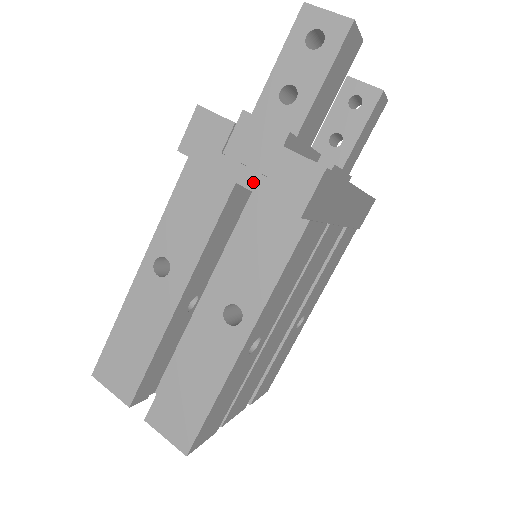
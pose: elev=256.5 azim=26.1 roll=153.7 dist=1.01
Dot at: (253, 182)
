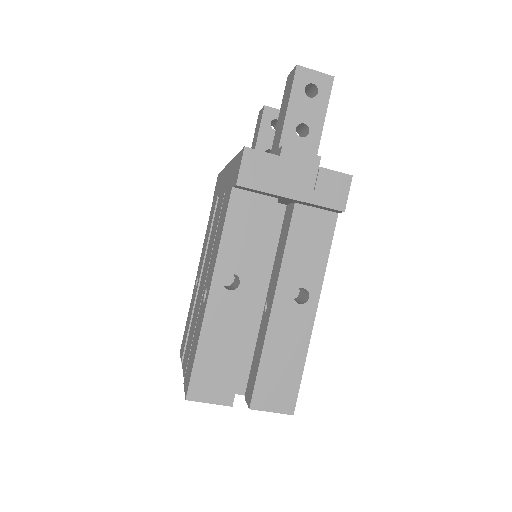
Dot at: (305, 196)
